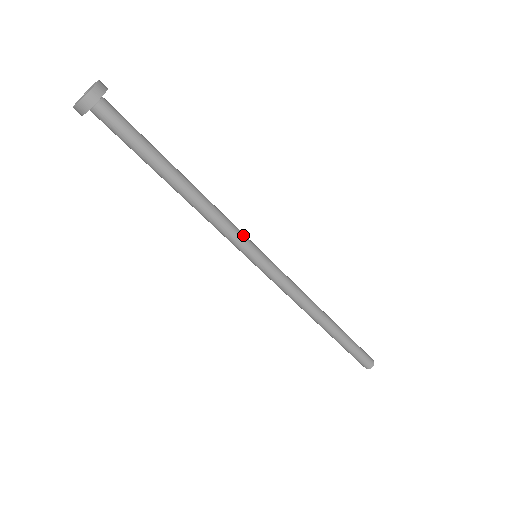
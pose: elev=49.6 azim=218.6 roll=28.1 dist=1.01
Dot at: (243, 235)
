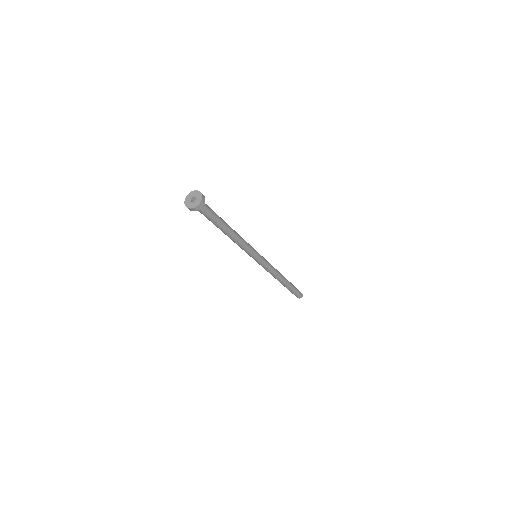
Dot at: (252, 250)
